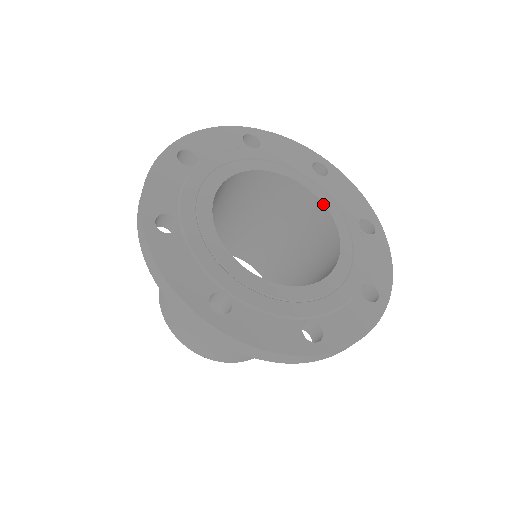
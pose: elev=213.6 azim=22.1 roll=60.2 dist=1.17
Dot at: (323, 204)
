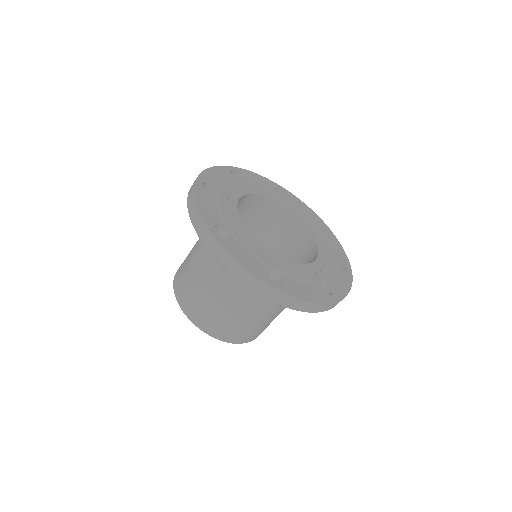
Dot at: (293, 214)
